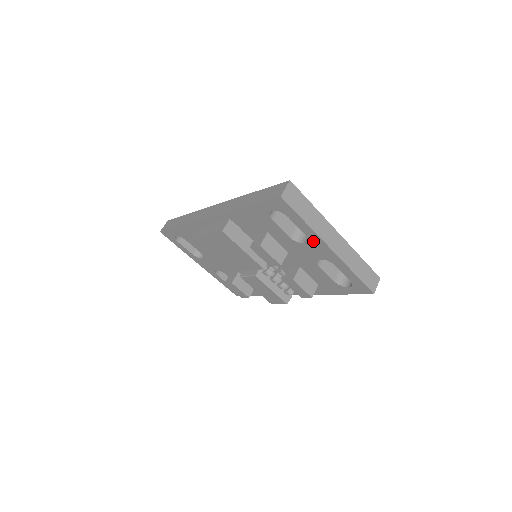
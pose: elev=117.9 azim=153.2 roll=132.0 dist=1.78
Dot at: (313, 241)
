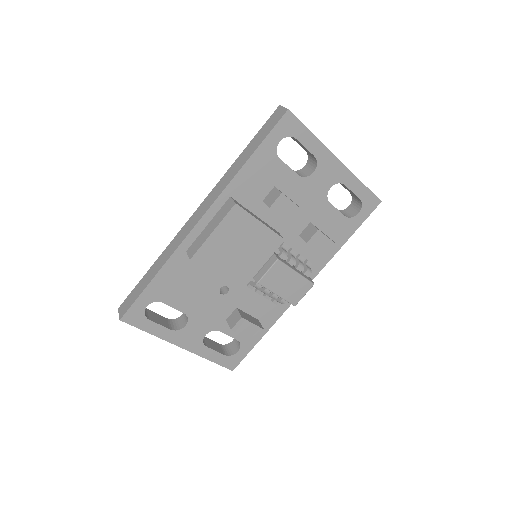
Dot at: (322, 161)
